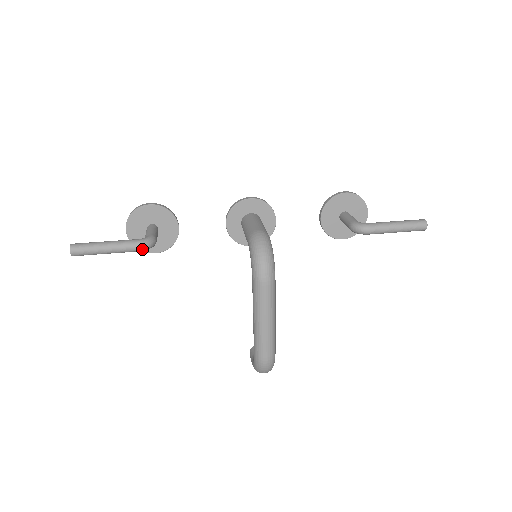
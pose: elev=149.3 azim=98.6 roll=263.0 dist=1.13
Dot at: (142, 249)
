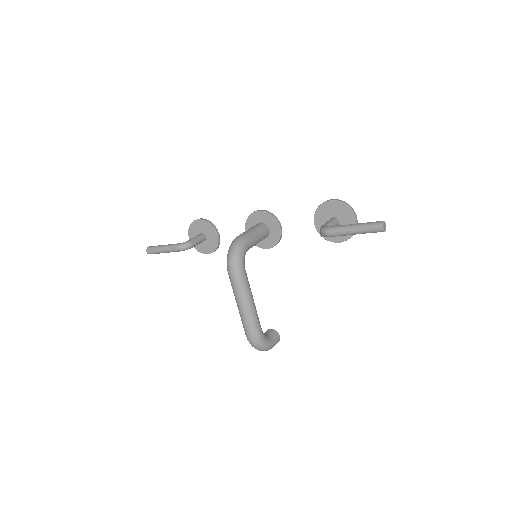
Dot at: (180, 250)
